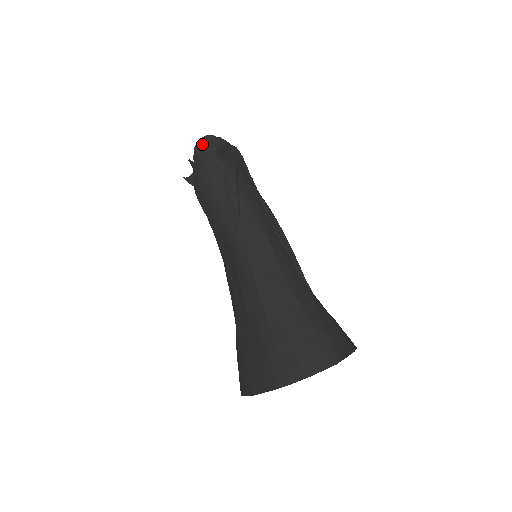
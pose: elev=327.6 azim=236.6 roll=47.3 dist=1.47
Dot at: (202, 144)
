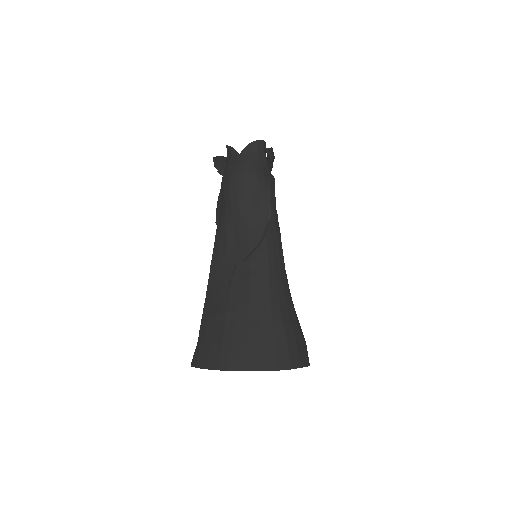
Dot at: (259, 145)
